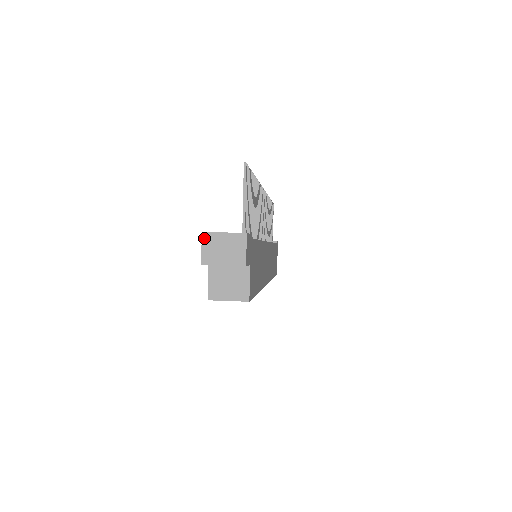
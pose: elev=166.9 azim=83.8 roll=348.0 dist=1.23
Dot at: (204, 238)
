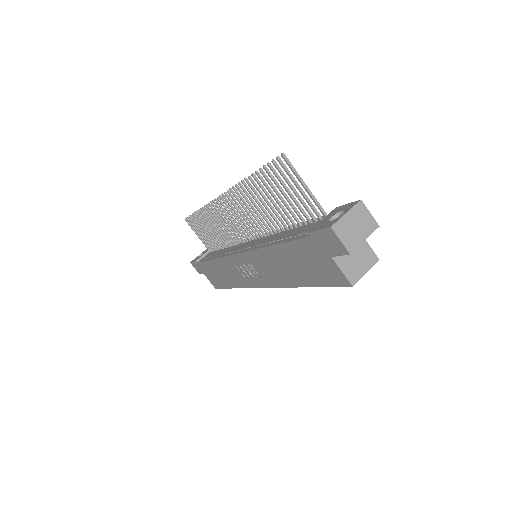
Dot at: (336, 230)
